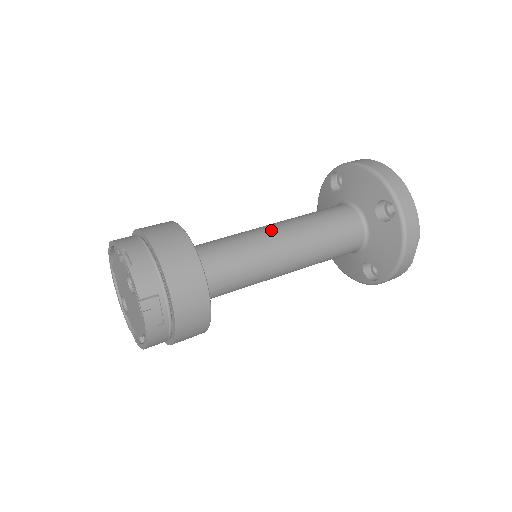
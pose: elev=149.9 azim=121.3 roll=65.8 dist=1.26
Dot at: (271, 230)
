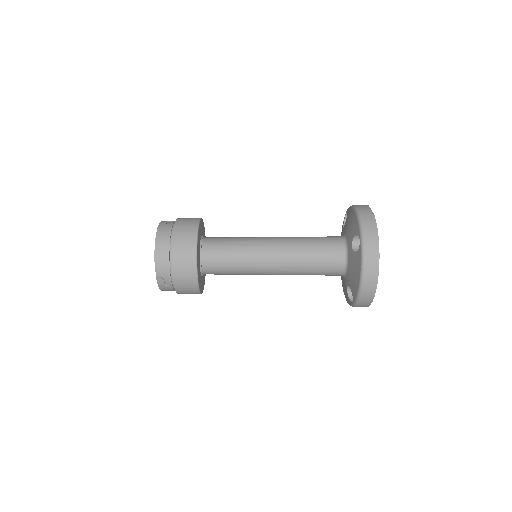
Dot at: occluded
